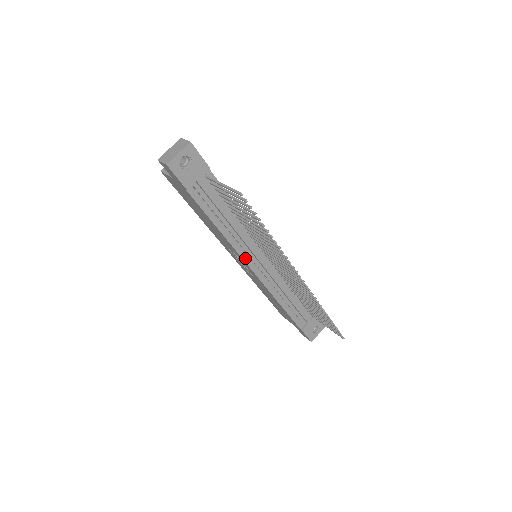
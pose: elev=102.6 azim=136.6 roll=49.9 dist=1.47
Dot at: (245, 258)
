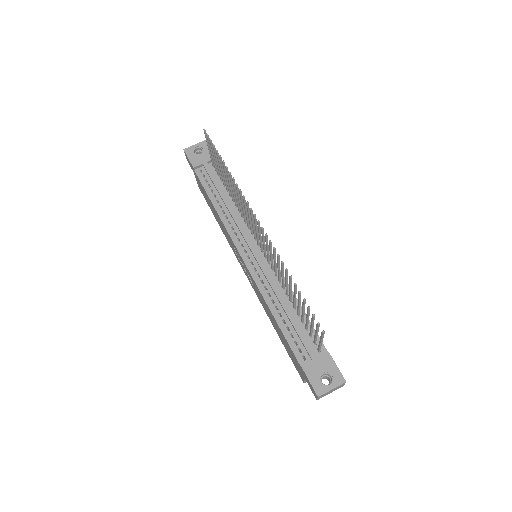
Dot at: (235, 241)
